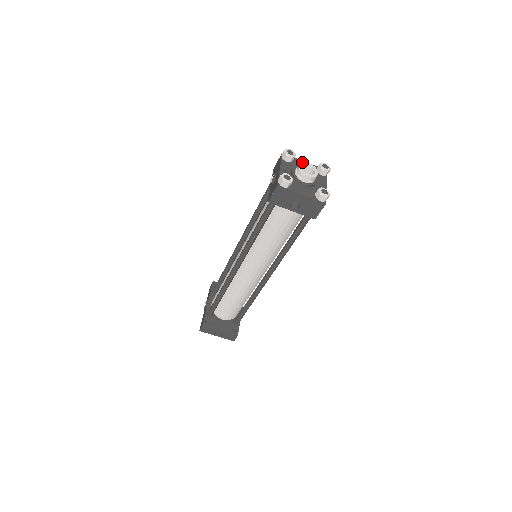
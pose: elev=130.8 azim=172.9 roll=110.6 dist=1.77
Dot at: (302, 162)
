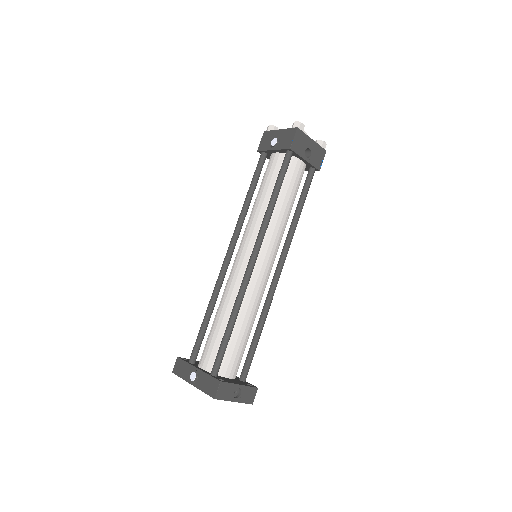
Dot at: occluded
